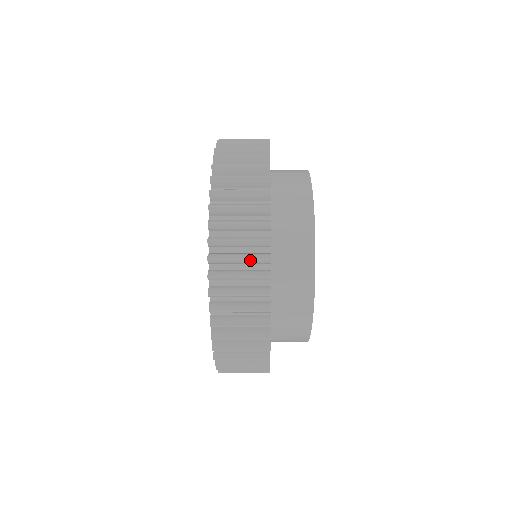
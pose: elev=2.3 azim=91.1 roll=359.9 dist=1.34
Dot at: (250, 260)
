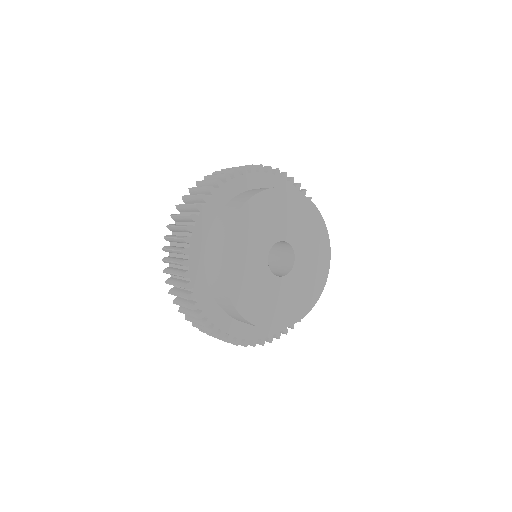
Dot at: (177, 239)
